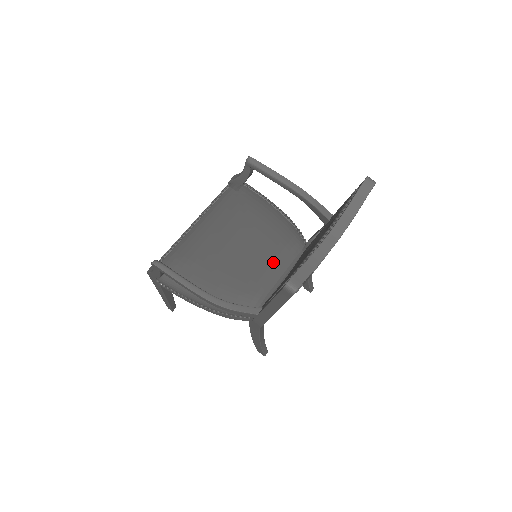
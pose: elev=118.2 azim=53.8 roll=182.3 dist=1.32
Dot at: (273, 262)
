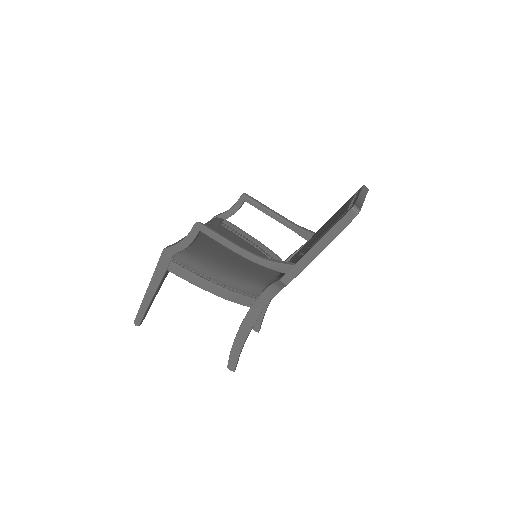
Dot at: occluded
